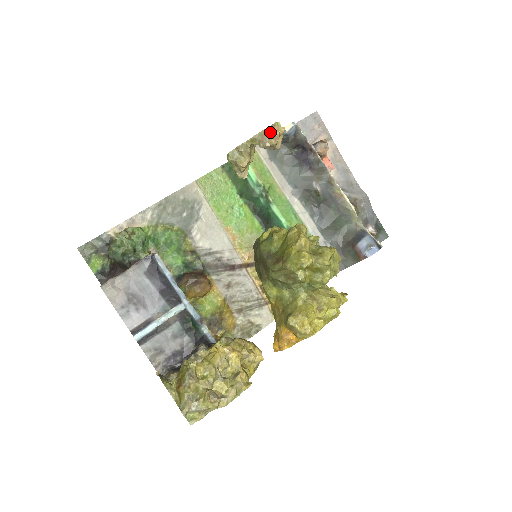
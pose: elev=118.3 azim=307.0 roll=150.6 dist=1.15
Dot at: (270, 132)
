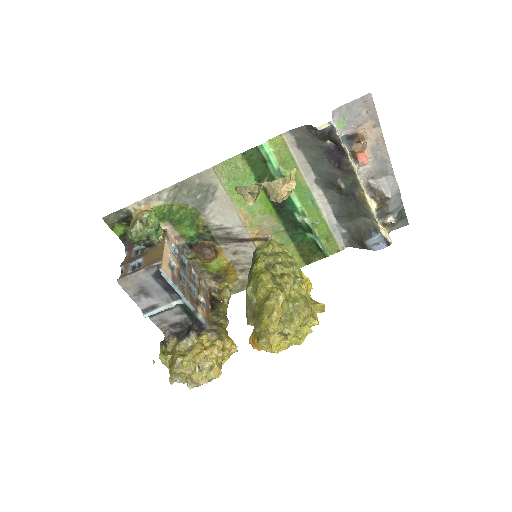
Dot at: (277, 192)
